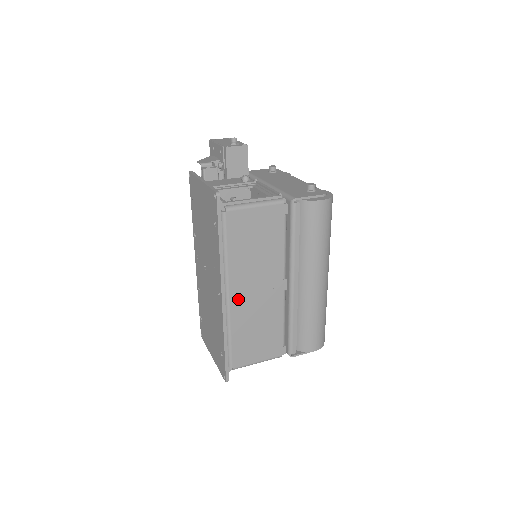
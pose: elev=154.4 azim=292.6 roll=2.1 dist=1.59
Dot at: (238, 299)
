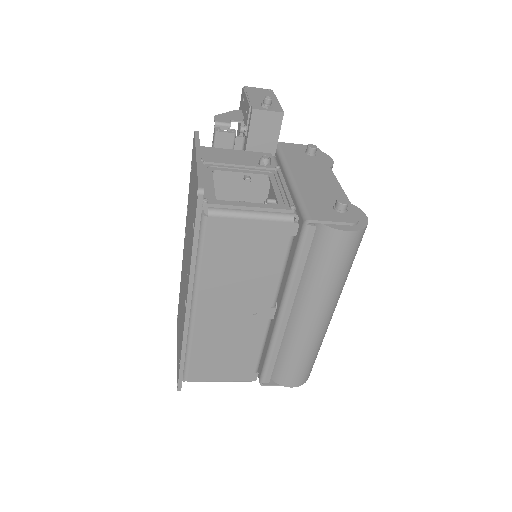
Dot at: (207, 316)
